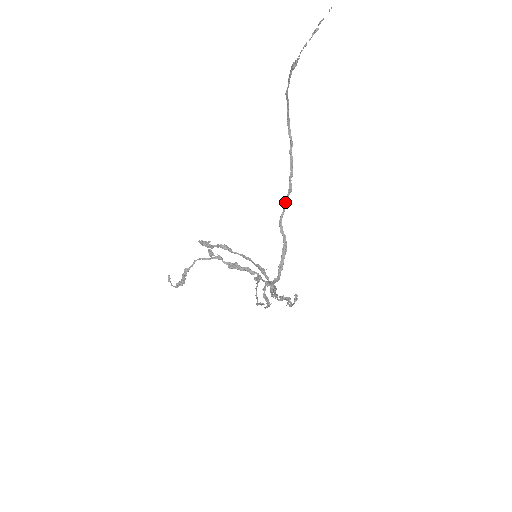
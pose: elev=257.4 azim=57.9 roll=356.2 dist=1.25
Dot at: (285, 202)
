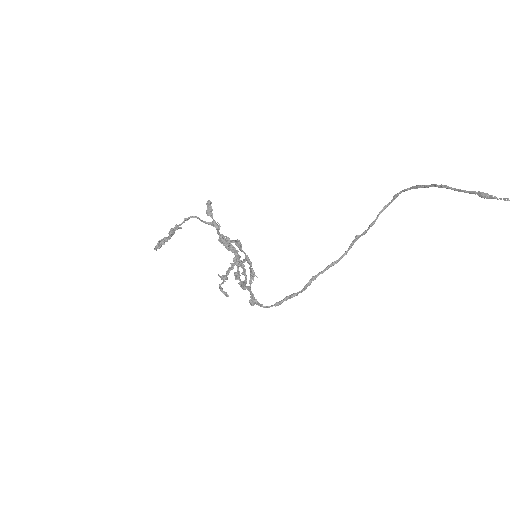
Dot at: (333, 263)
